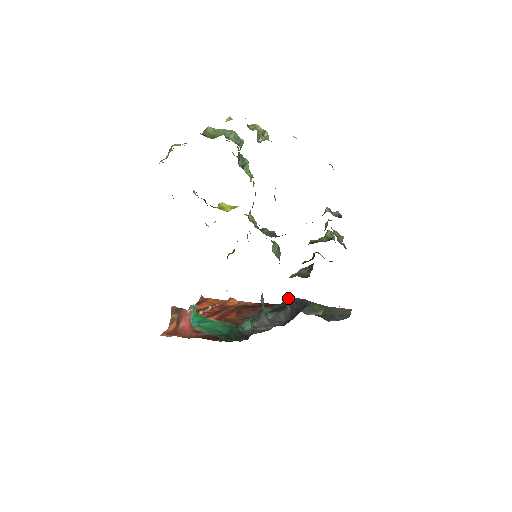
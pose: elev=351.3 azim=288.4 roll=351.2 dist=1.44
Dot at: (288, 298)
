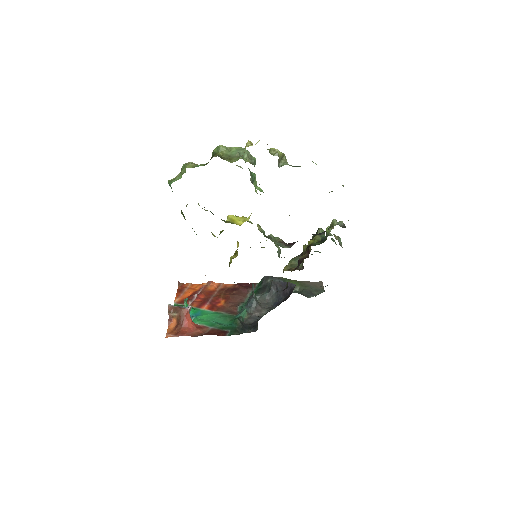
Dot at: (271, 281)
